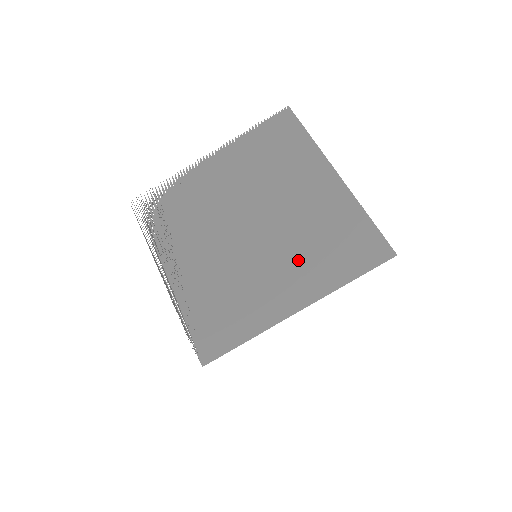
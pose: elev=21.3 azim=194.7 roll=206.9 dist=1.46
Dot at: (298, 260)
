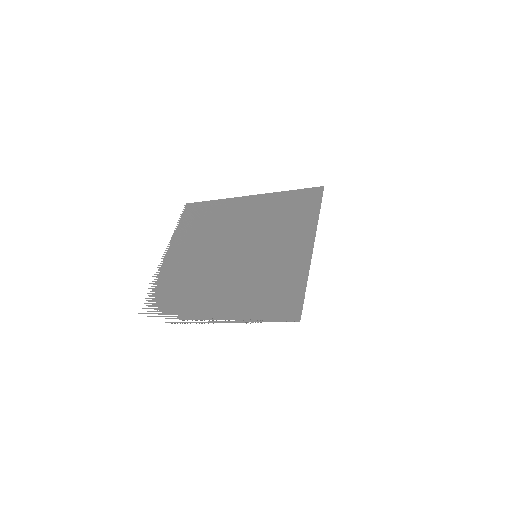
Dot at: (281, 234)
